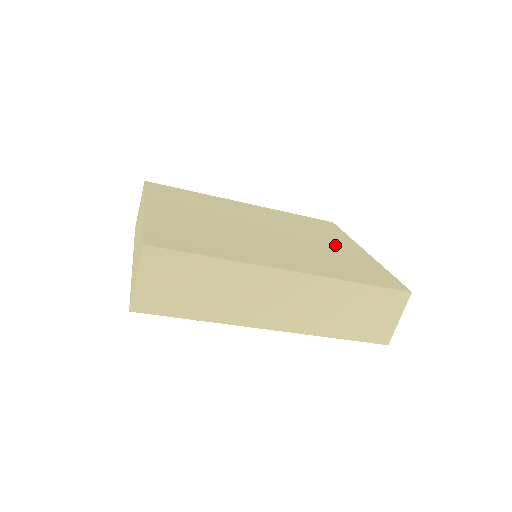
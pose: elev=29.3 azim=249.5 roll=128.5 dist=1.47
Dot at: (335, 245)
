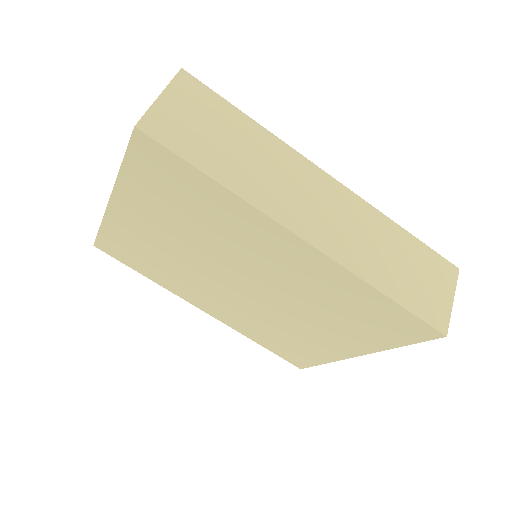
Dot at: occluded
